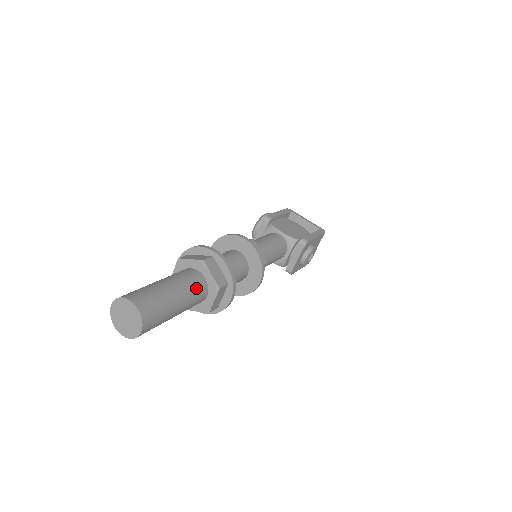
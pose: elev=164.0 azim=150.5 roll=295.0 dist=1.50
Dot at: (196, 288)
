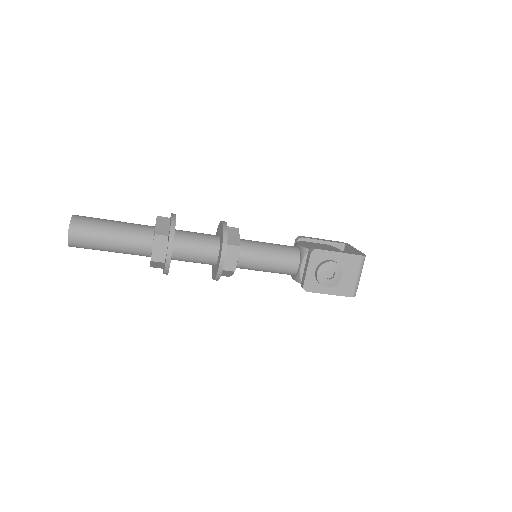
Dot at: (139, 232)
